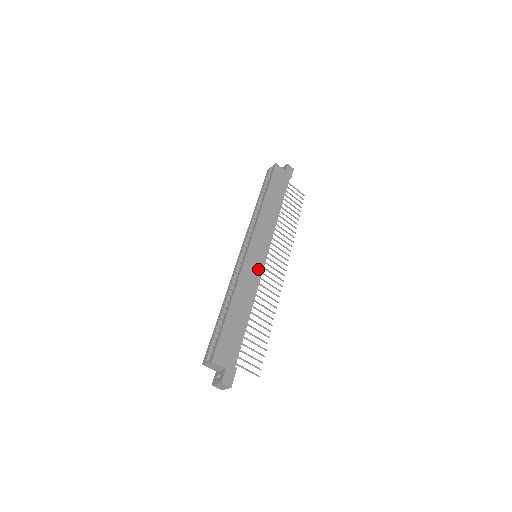
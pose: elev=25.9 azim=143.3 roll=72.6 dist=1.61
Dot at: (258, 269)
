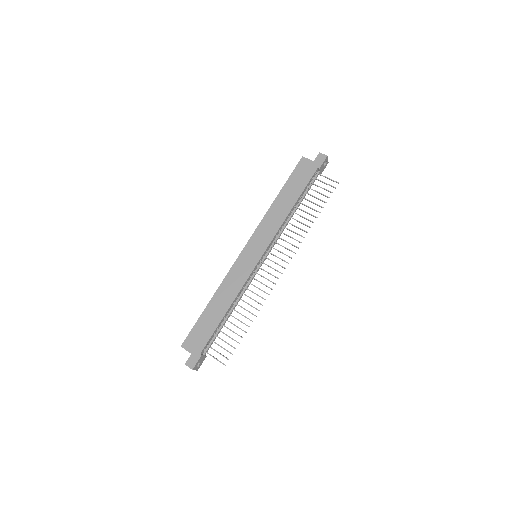
Dot at: (248, 269)
